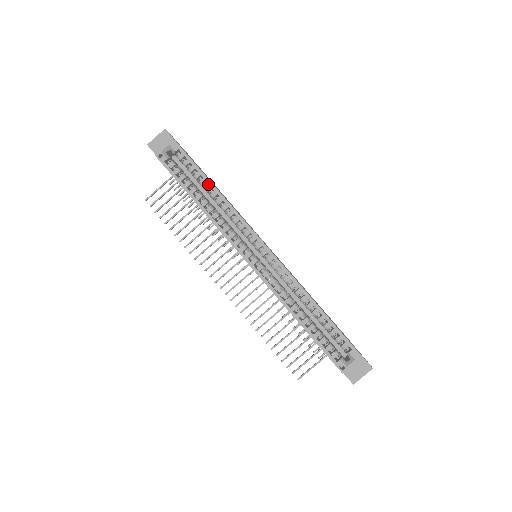
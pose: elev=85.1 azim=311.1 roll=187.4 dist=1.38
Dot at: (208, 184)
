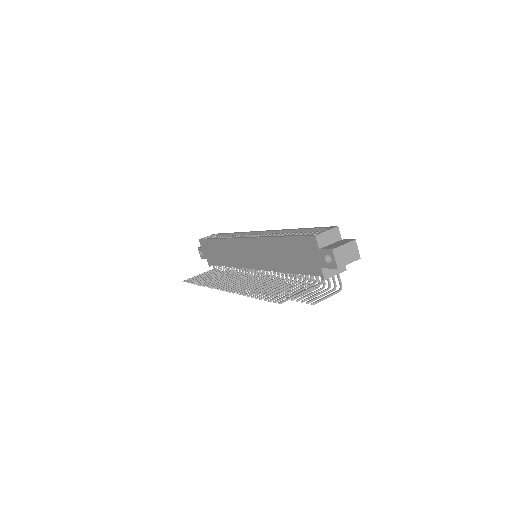
Dot at: occluded
